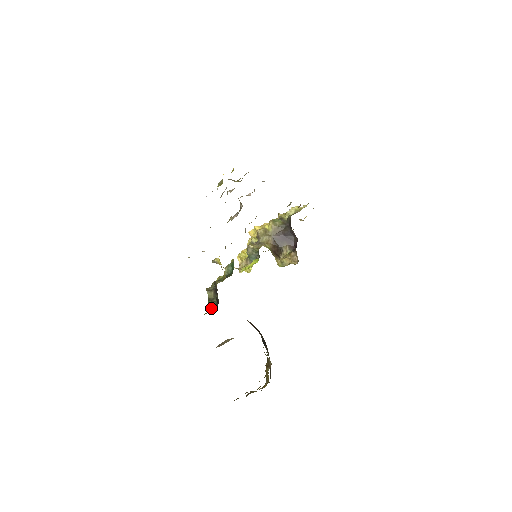
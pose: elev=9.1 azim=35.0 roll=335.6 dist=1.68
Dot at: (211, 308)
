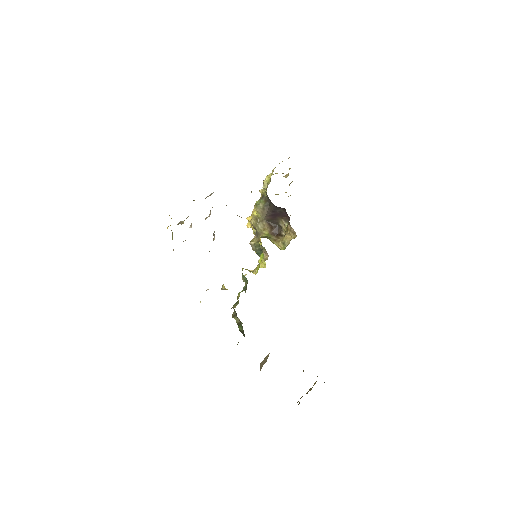
Dot at: (242, 332)
